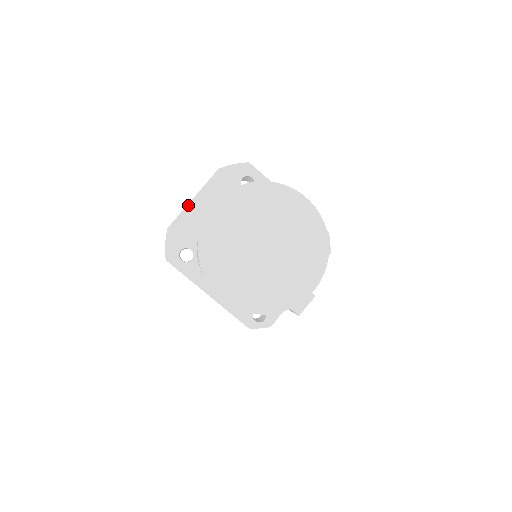
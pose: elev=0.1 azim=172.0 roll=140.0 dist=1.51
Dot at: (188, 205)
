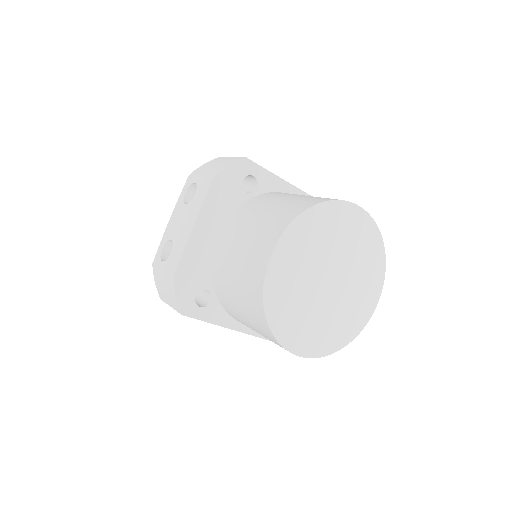
Dot at: (189, 238)
